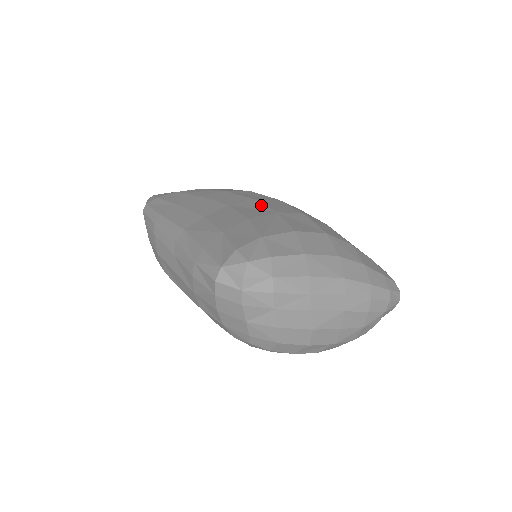
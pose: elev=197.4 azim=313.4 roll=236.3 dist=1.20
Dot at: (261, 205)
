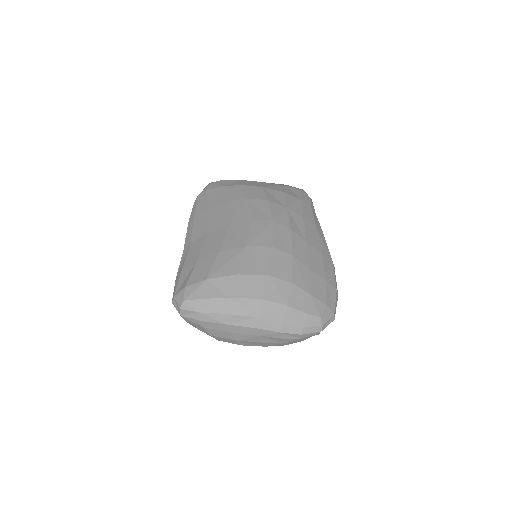
Dot at: (246, 232)
